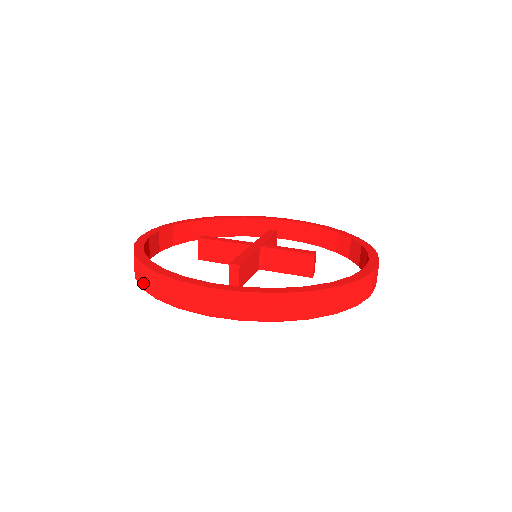
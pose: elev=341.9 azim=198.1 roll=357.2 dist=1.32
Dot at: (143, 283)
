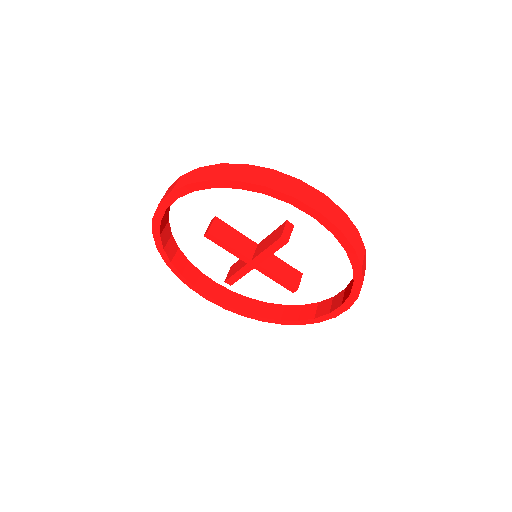
Dot at: (244, 177)
